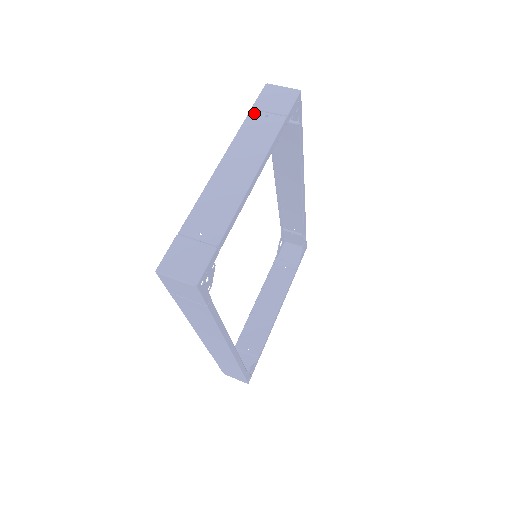
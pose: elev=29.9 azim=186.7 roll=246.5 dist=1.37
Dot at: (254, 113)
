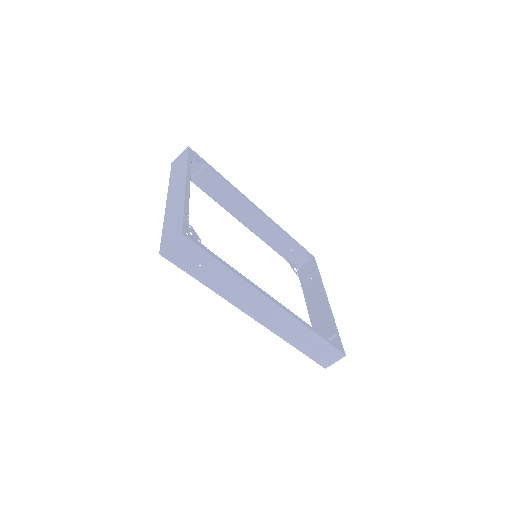
Dot at: (172, 173)
